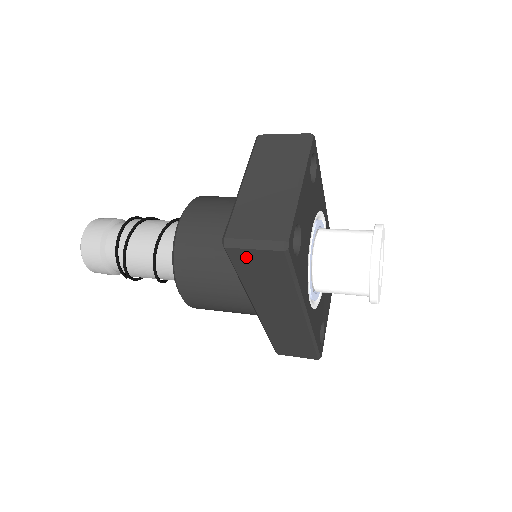
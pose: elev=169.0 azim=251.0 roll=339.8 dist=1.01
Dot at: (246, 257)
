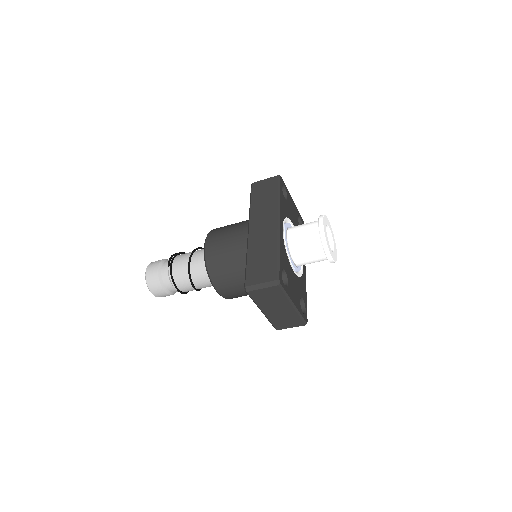
Dot at: (260, 186)
